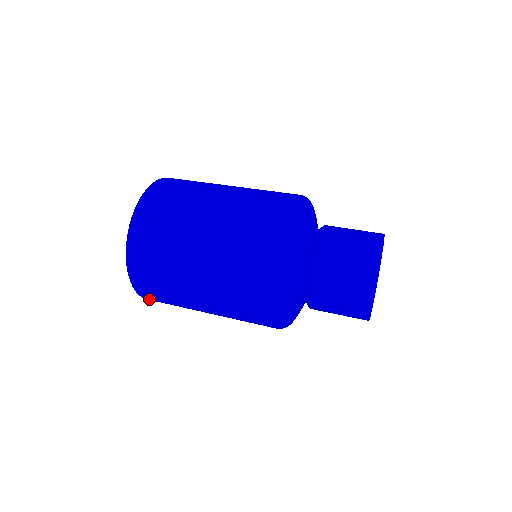
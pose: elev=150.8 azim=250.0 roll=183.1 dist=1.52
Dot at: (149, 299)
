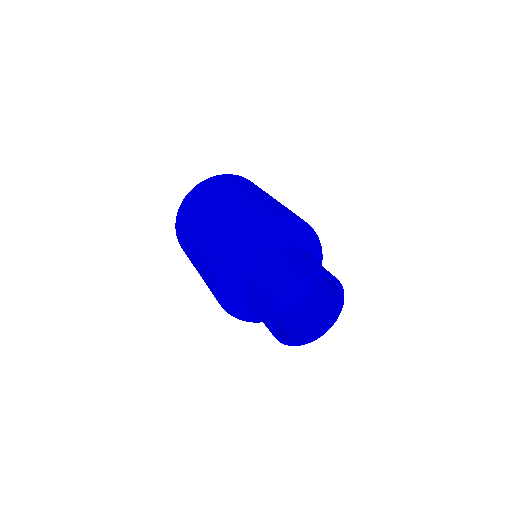
Dot at: (178, 239)
